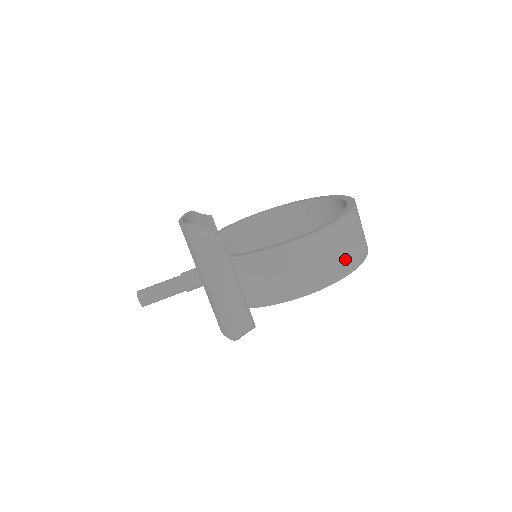
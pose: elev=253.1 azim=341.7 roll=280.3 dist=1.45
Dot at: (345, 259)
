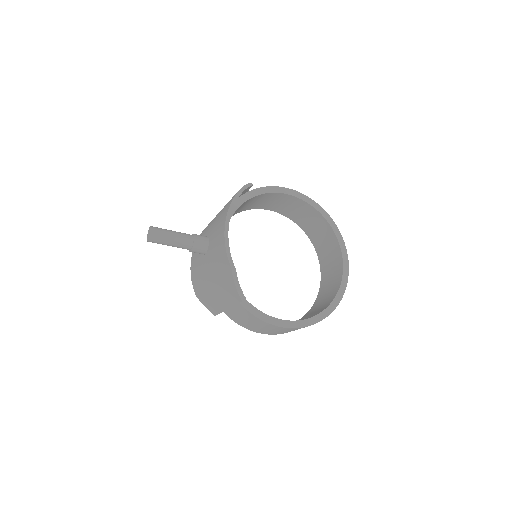
Dot at: occluded
